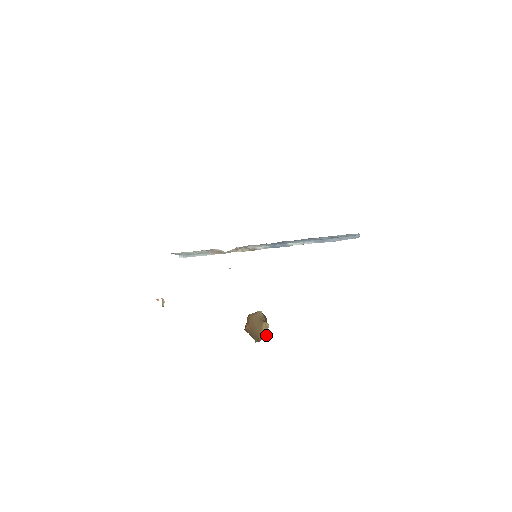
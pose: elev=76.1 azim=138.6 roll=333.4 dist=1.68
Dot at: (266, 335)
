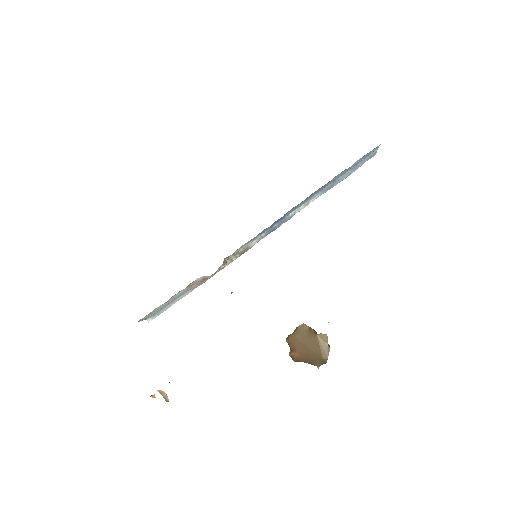
Dot at: (328, 350)
